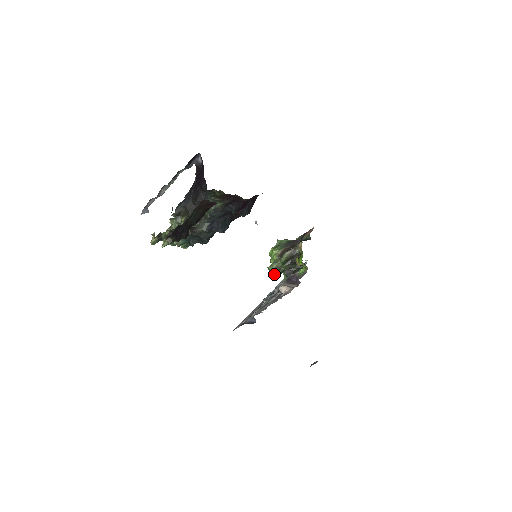
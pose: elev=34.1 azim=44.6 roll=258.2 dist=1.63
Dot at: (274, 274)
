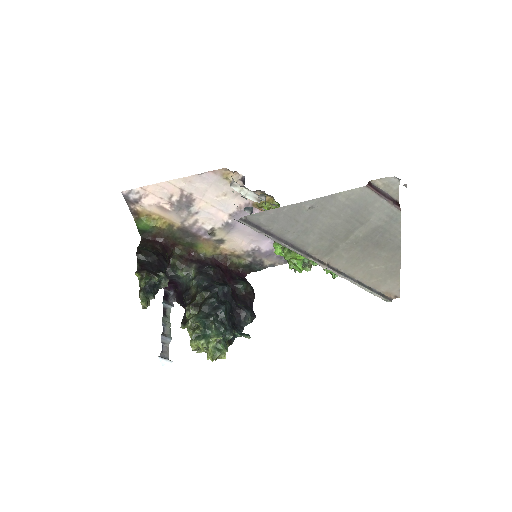
Dot at: occluded
